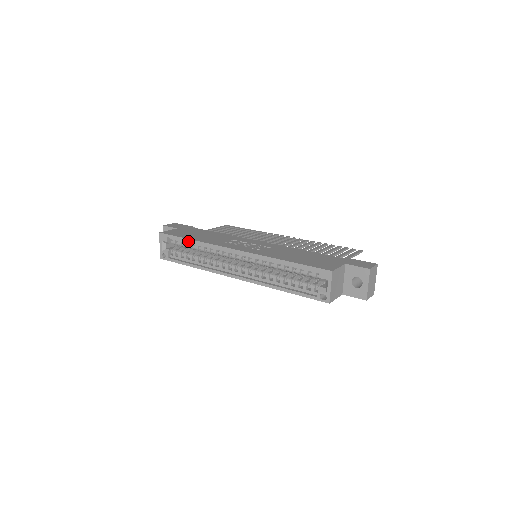
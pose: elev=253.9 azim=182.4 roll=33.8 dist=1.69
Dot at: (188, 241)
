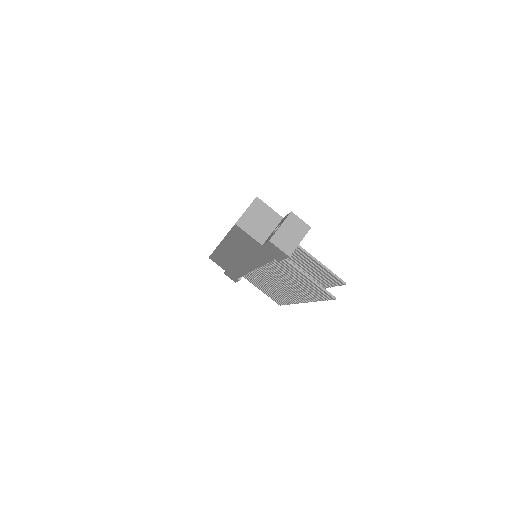
Dot at: occluded
